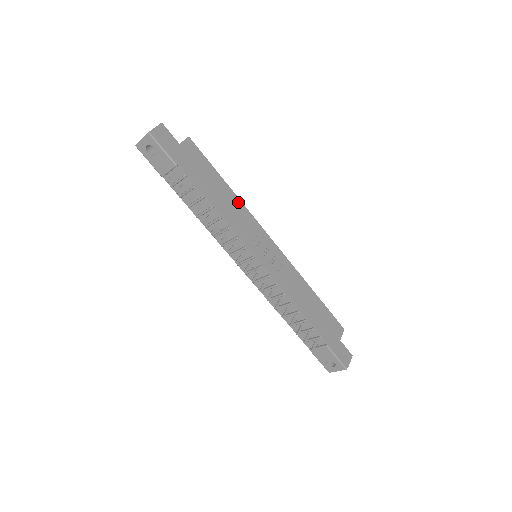
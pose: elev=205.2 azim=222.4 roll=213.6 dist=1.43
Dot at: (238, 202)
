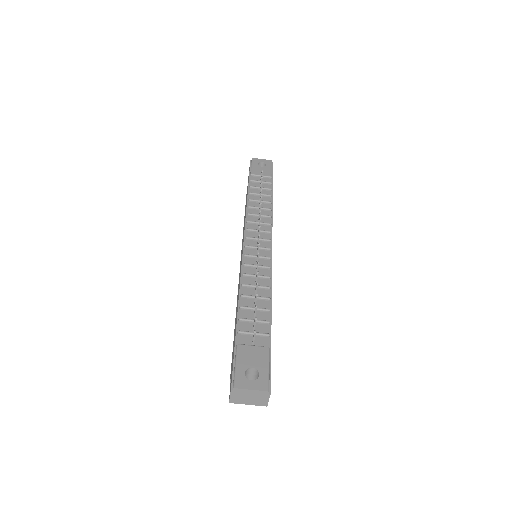
Dot at: occluded
